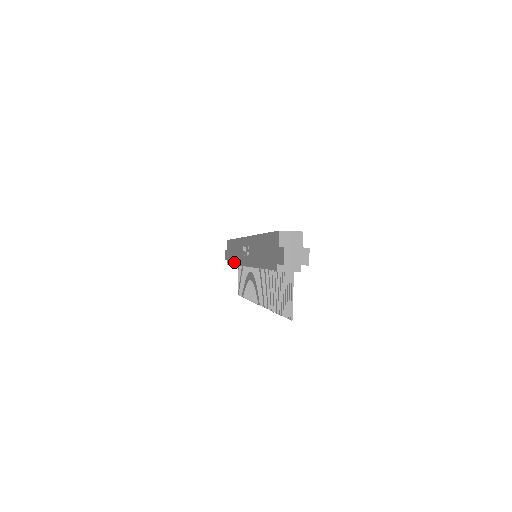
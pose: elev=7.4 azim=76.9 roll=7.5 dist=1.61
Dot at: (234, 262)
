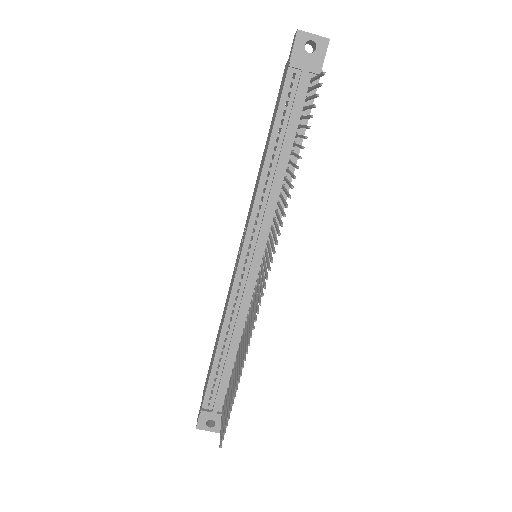
Dot at: occluded
